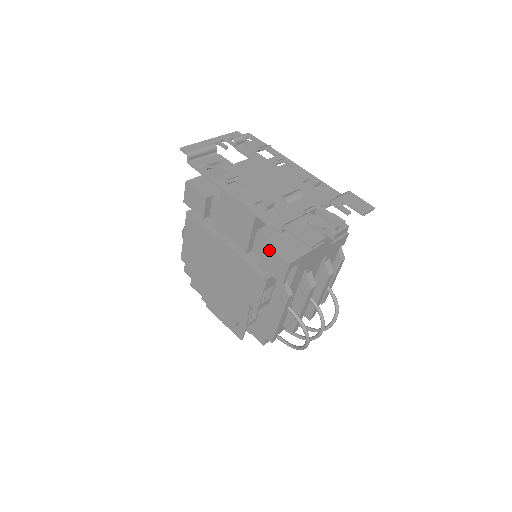
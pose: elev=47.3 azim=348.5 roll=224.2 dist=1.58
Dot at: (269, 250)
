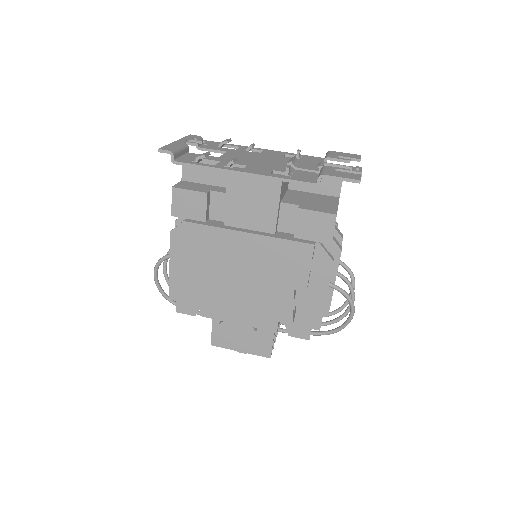
Dot at: (307, 212)
